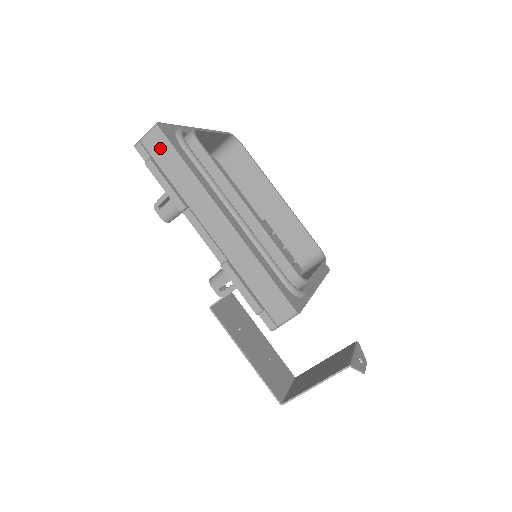
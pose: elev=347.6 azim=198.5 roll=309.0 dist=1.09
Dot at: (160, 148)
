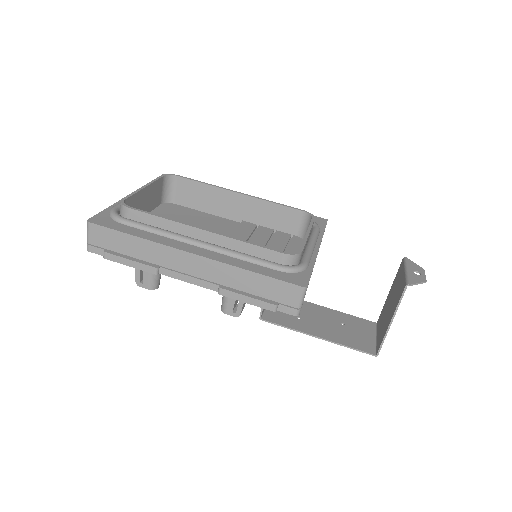
Dot at: (104, 238)
